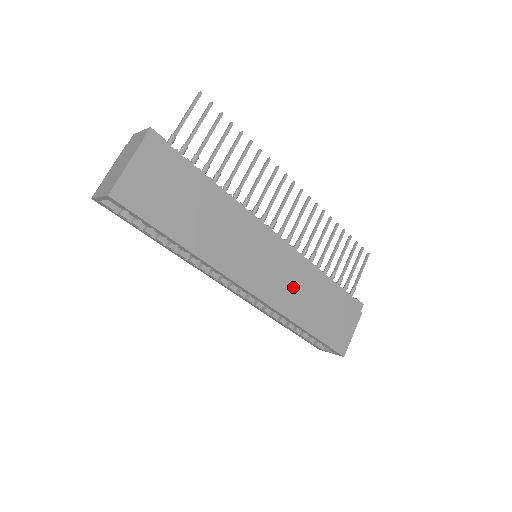
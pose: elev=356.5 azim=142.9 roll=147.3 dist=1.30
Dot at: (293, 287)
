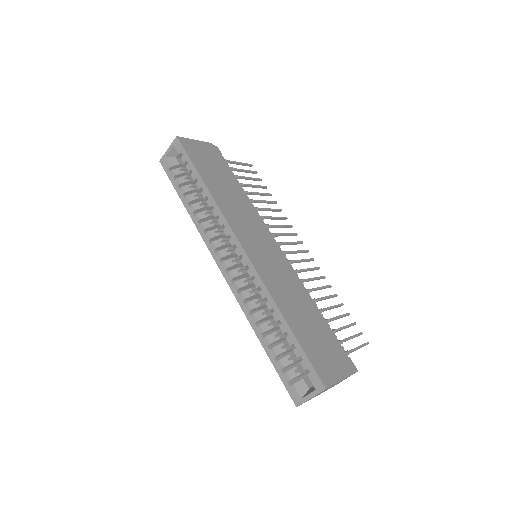
Dot at: (283, 281)
